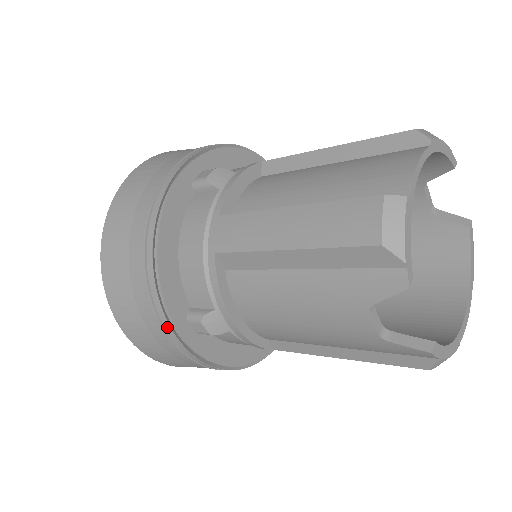
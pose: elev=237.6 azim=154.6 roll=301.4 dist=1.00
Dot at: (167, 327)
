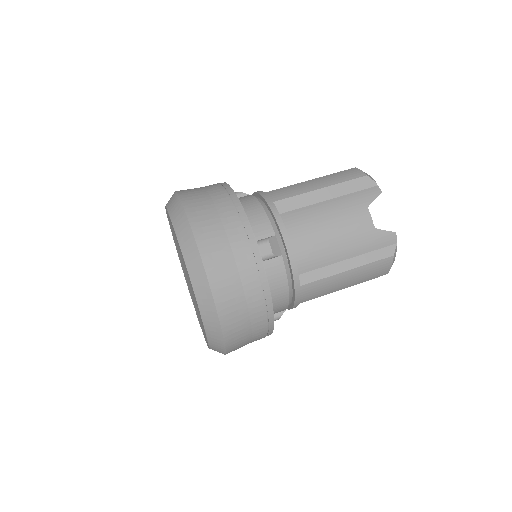
Dot at: (251, 238)
